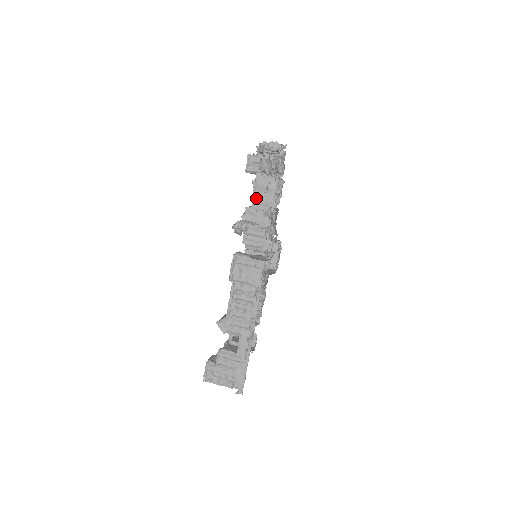
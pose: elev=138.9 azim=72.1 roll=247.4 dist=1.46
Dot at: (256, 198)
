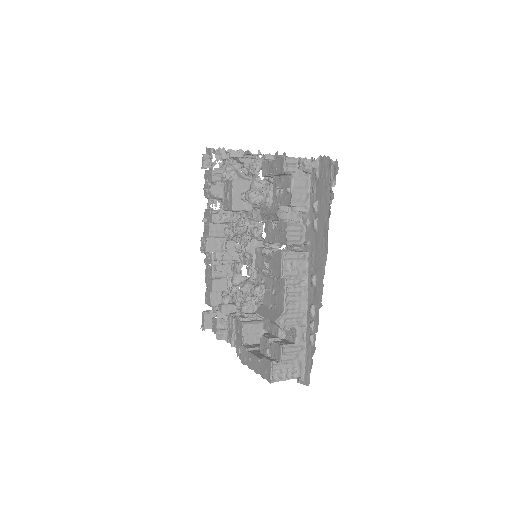
Dot at: (295, 196)
